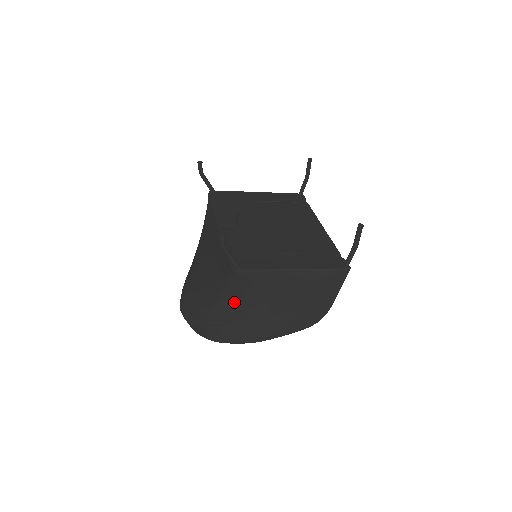
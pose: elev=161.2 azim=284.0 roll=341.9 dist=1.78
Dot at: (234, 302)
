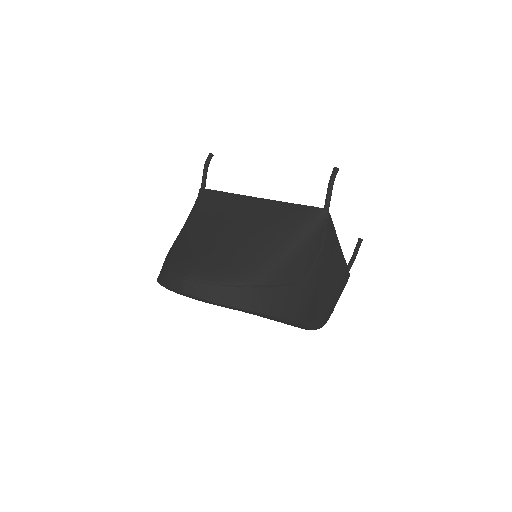
Dot at: (304, 254)
